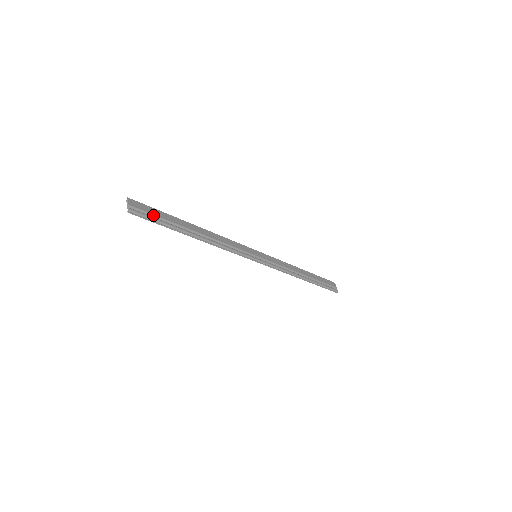
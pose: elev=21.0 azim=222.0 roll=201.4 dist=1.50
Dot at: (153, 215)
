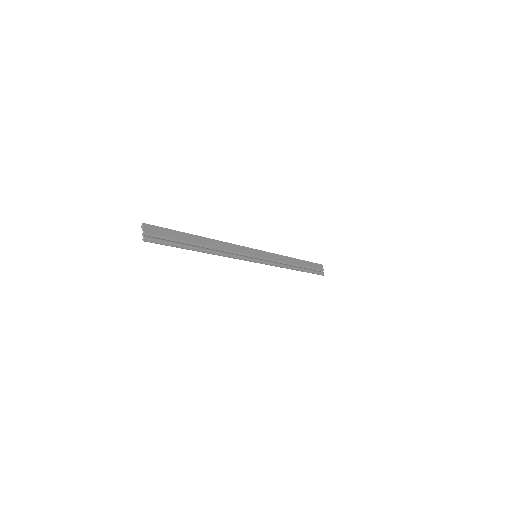
Dot at: (166, 237)
